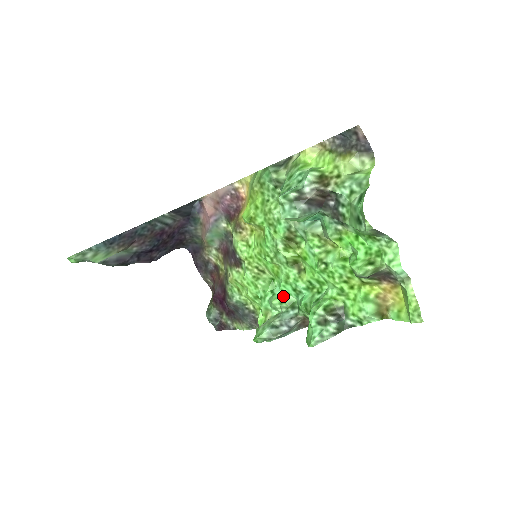
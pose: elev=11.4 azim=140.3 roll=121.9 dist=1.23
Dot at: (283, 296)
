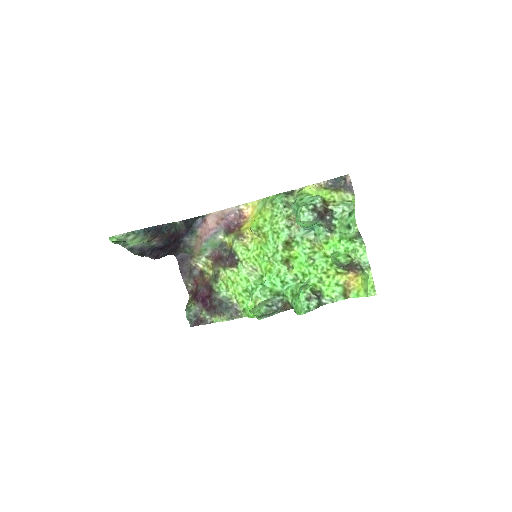
Dot at: (271, 287)
